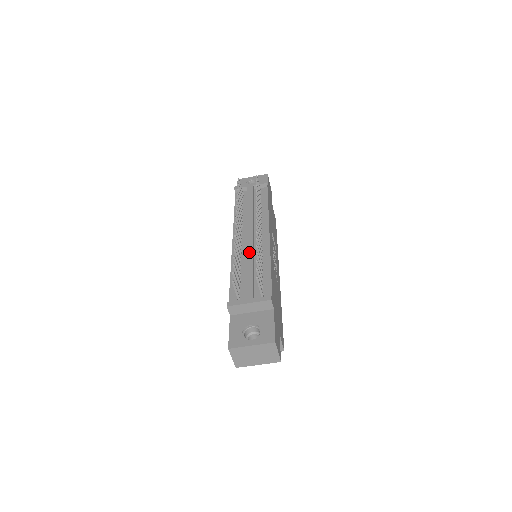
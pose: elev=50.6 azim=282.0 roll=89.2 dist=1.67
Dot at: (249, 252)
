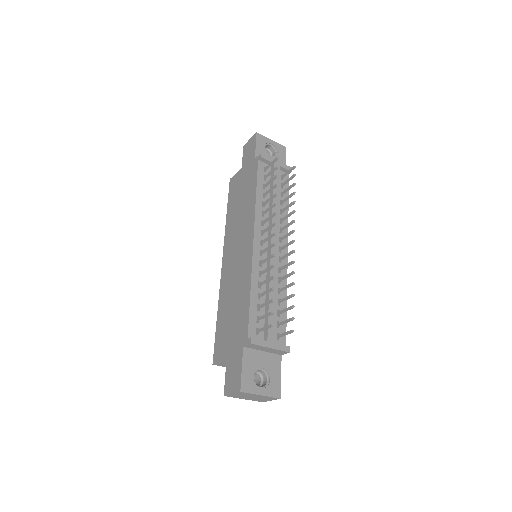
Dot at: (273, 273)
